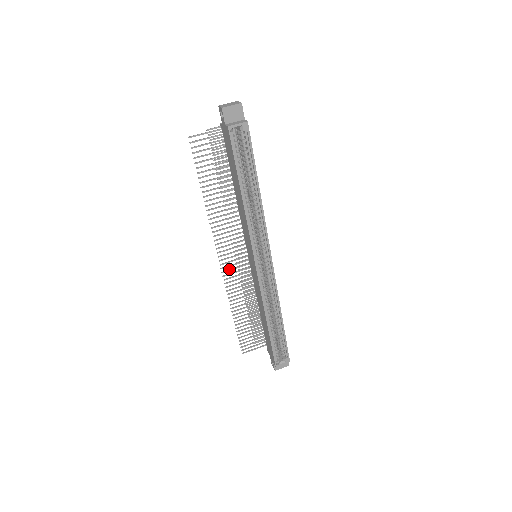
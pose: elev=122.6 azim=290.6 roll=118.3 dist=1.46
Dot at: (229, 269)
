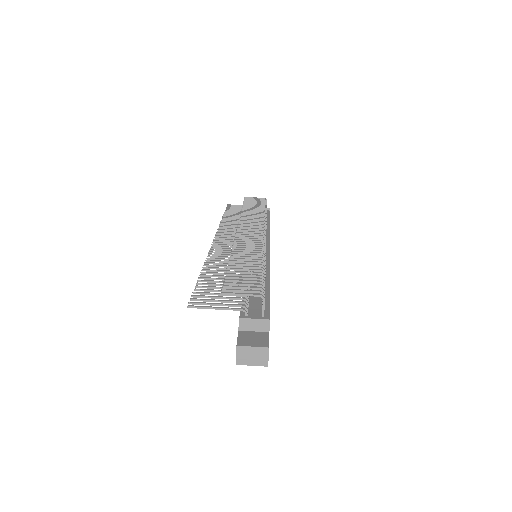
Dot at: (225, 235)
